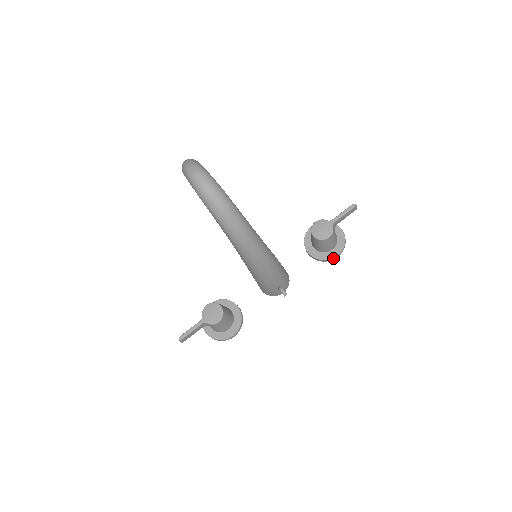
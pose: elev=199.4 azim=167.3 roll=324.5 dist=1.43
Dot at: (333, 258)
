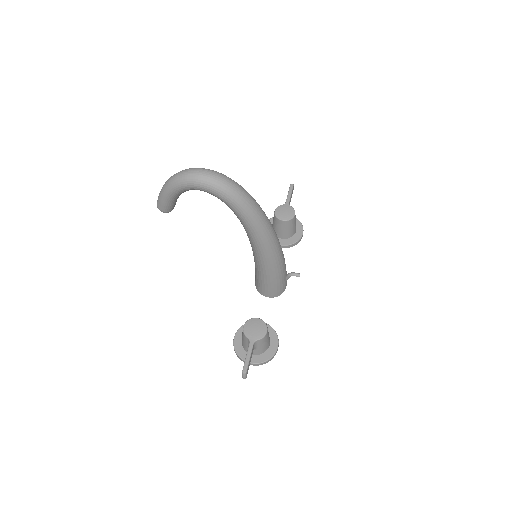
Dot at: (301, 237)
